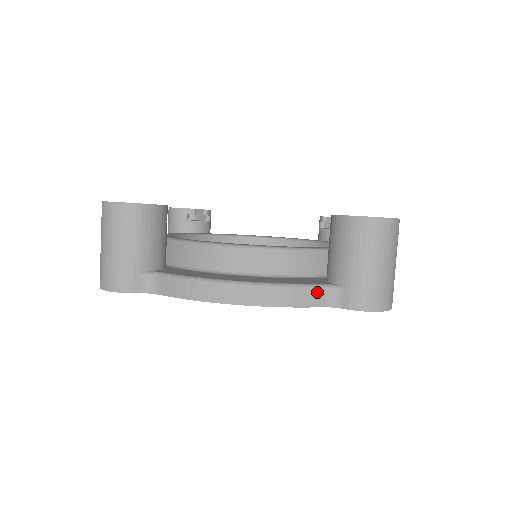
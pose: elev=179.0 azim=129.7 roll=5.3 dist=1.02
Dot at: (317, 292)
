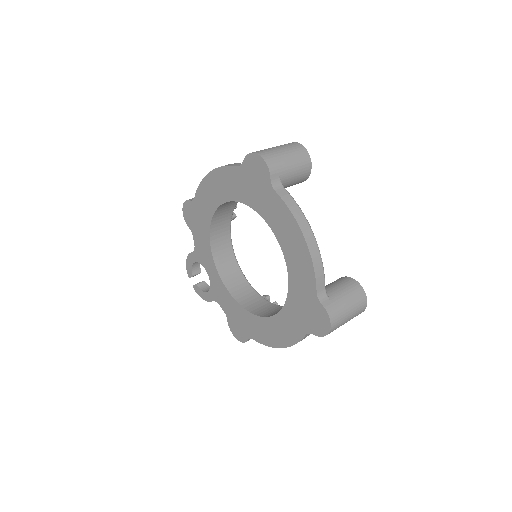
Dot at: (323, 285)
